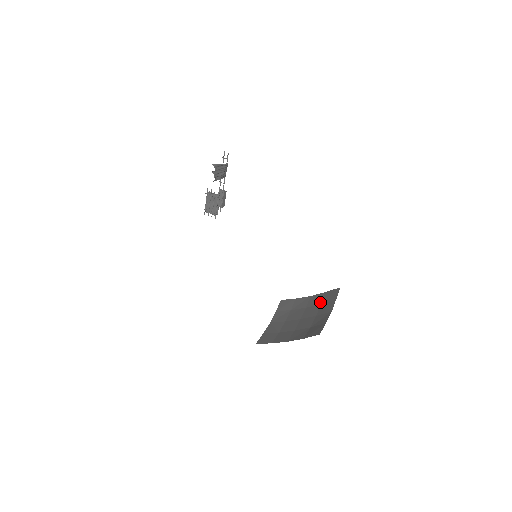
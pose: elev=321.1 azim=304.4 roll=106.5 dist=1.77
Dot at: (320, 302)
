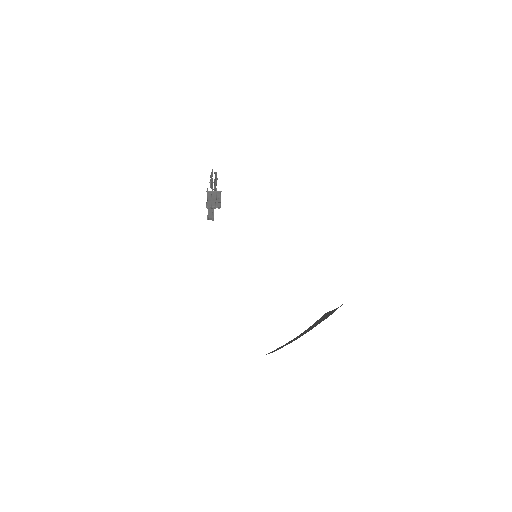
Dot at: (317, 323)
